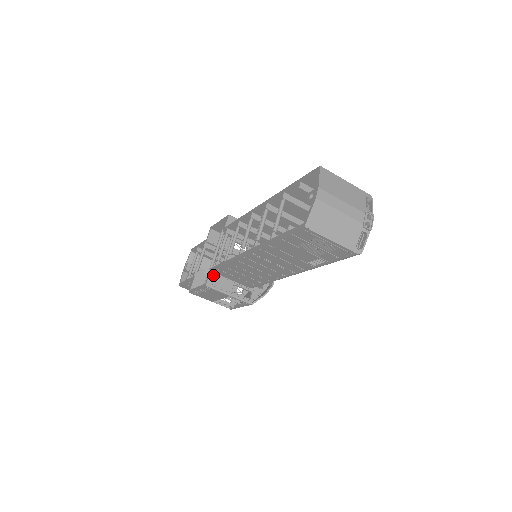
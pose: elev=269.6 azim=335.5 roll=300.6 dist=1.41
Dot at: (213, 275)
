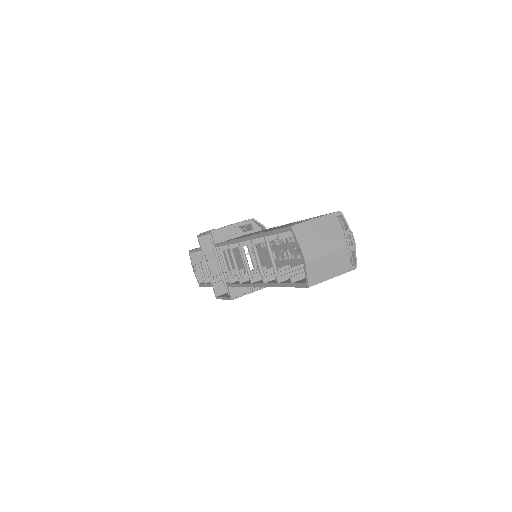
Dot at: (232, 288)
